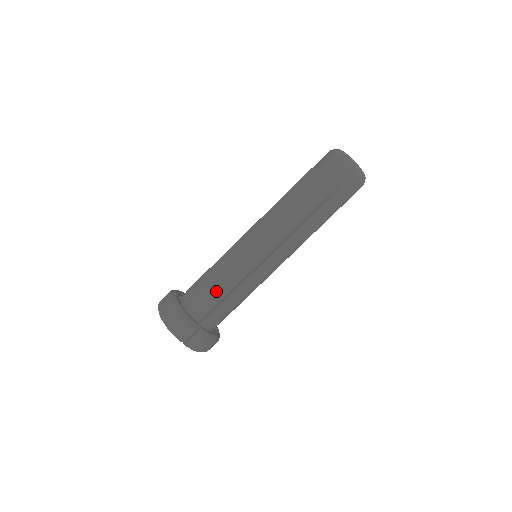
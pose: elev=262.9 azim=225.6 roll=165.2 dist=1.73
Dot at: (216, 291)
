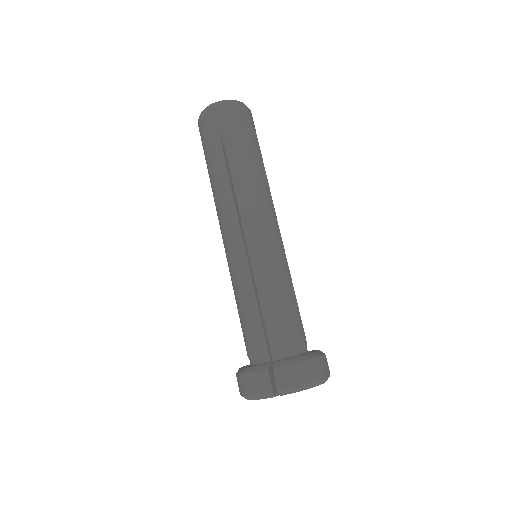
Dot at: (250, 318)
